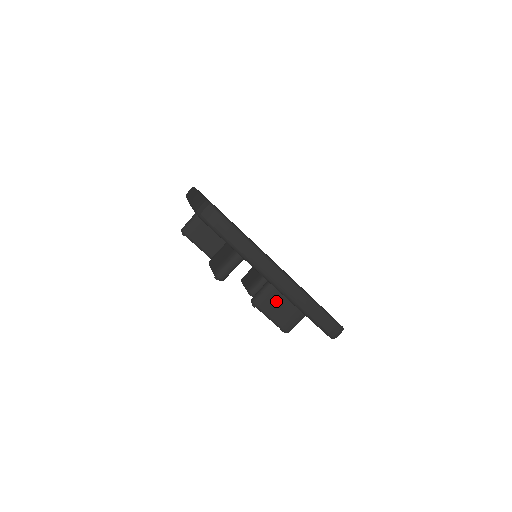
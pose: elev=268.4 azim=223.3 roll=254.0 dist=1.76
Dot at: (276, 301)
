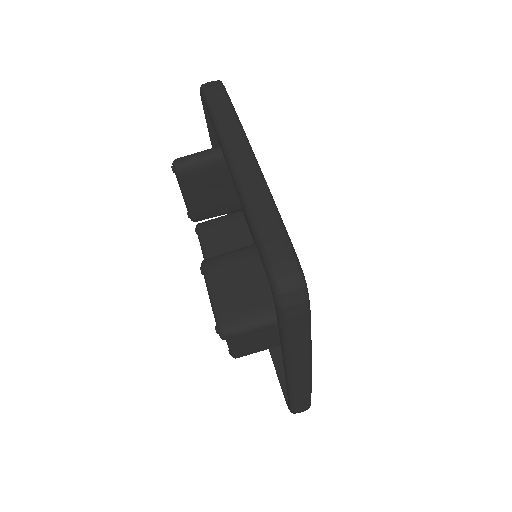
Dot at: (235, 271)
